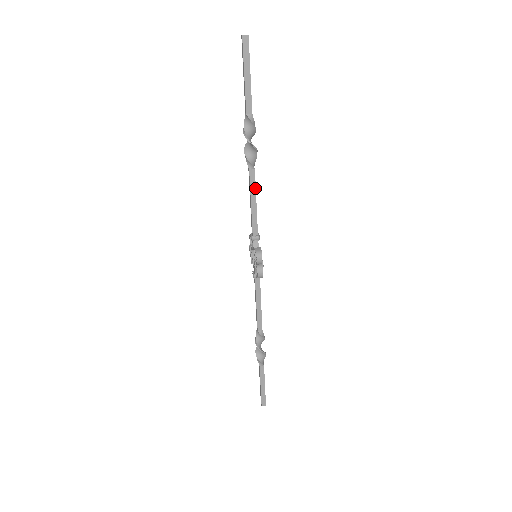
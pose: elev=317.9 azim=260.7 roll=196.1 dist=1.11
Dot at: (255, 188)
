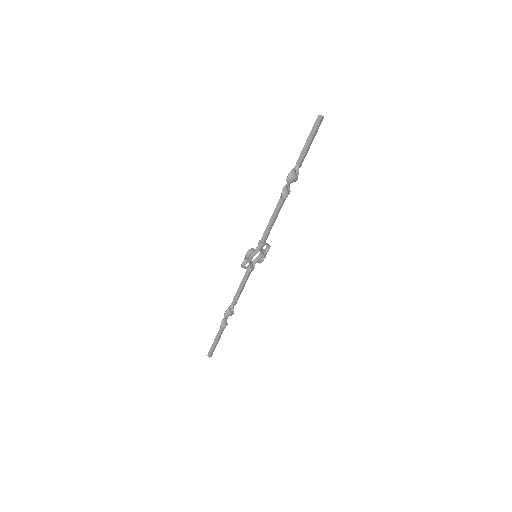
Dot at: (277, 213)
